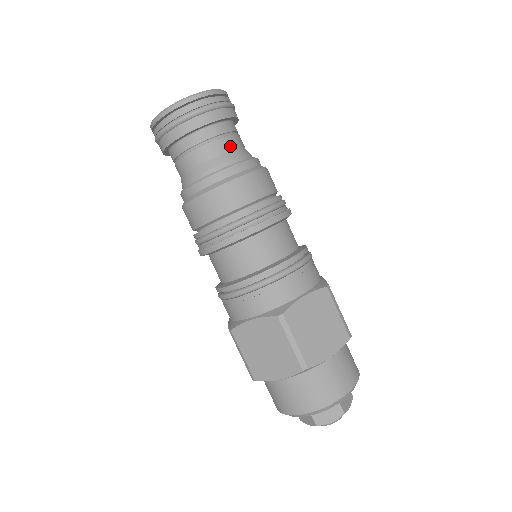
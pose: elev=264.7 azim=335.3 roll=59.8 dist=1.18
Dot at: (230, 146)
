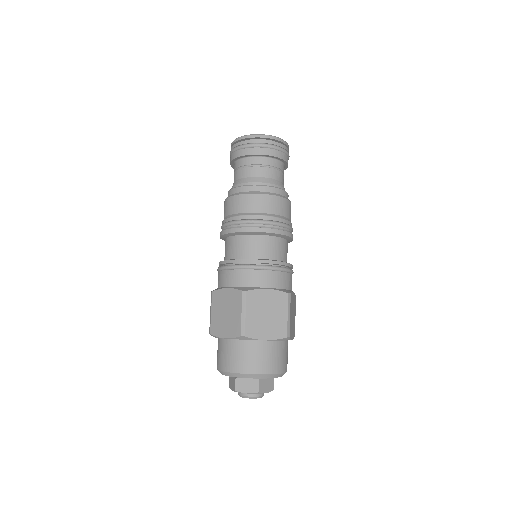
Dot at: (271, 175)
